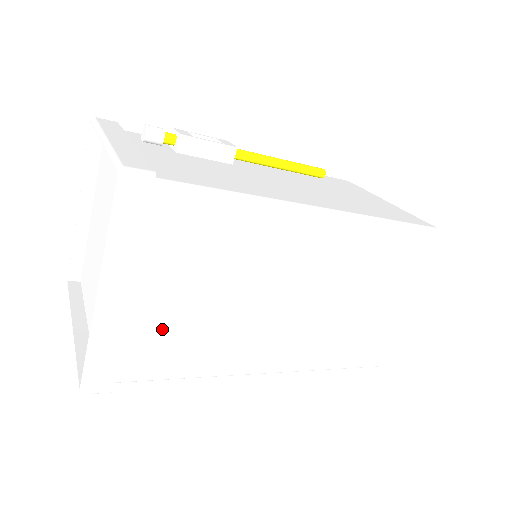
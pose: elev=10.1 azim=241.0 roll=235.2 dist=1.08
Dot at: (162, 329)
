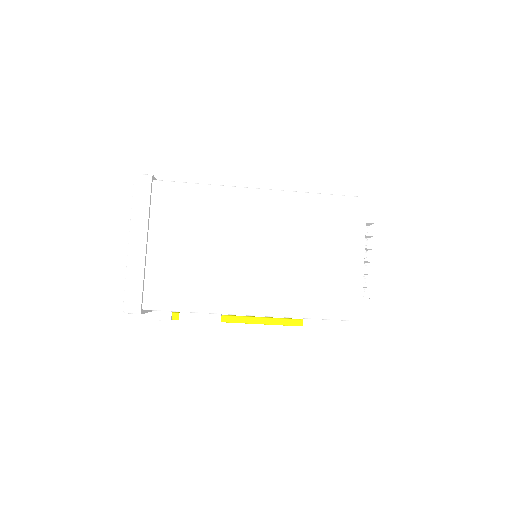
Dot at: (169, 269)
